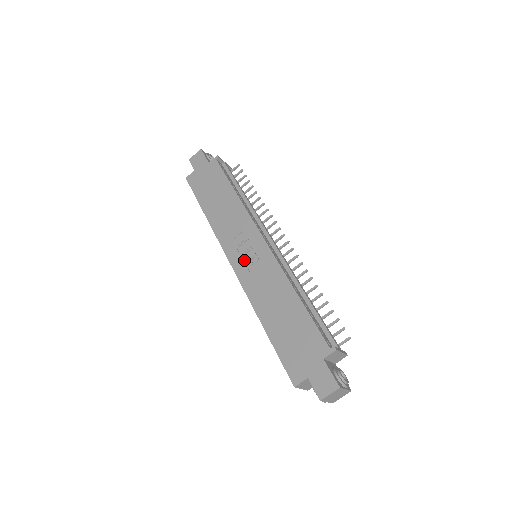
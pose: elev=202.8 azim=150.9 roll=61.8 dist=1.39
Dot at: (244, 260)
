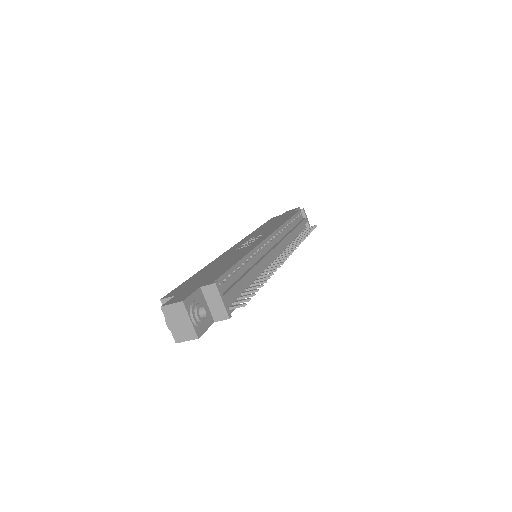
Dot at: occluded
